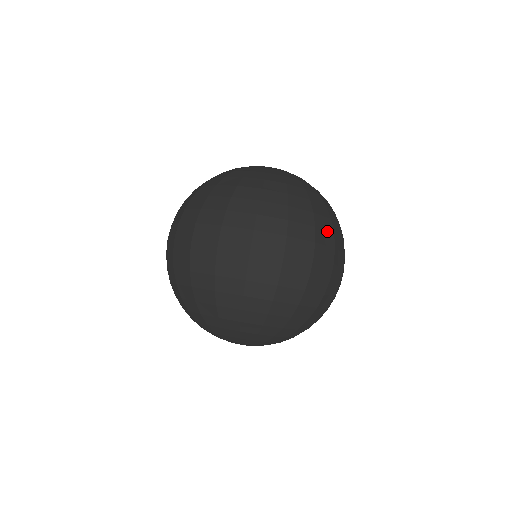
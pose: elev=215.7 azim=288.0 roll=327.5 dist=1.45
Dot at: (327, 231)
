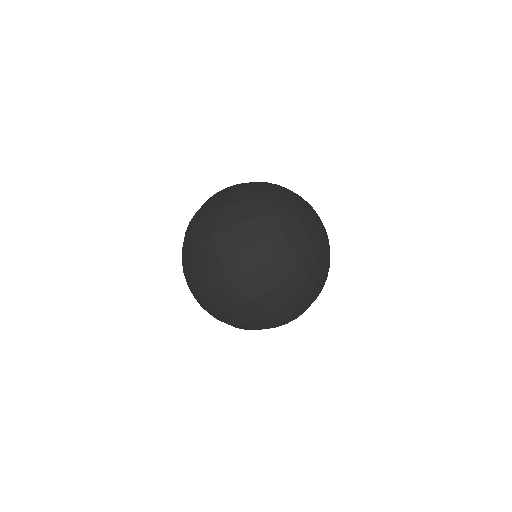
Dot at: occluded
